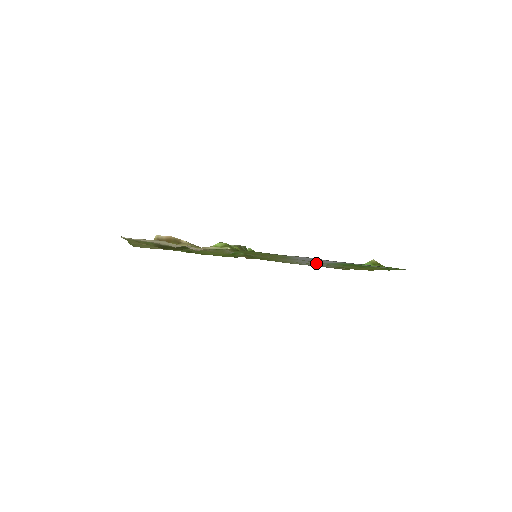
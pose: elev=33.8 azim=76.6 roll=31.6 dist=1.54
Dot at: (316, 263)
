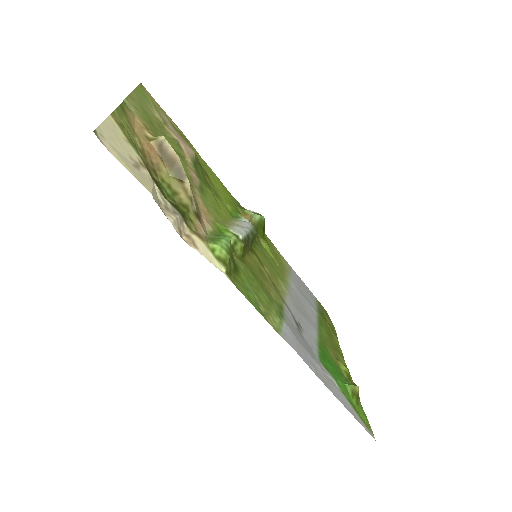
Dot at: (306, 314)
